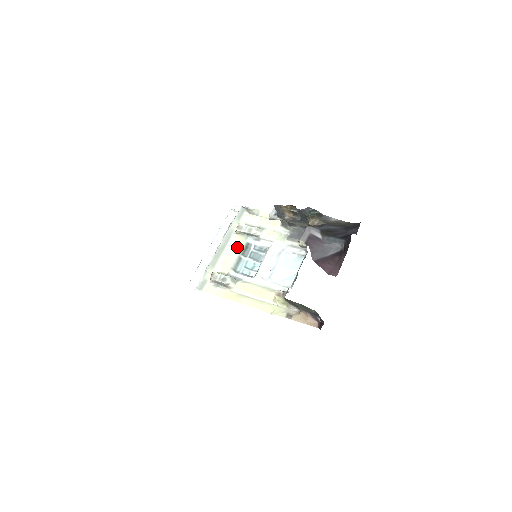
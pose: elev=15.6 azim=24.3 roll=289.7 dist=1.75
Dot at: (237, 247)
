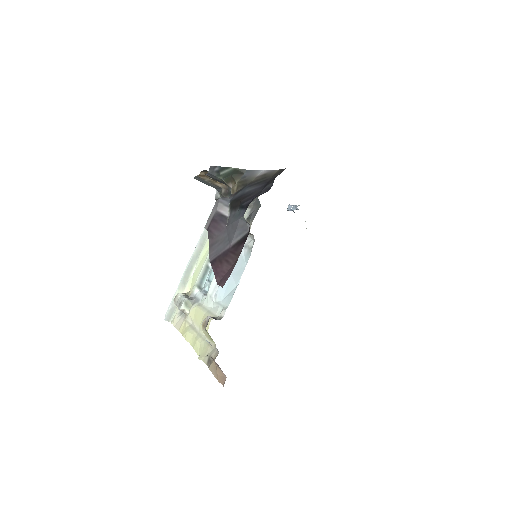
Dot at: (207, 251)
